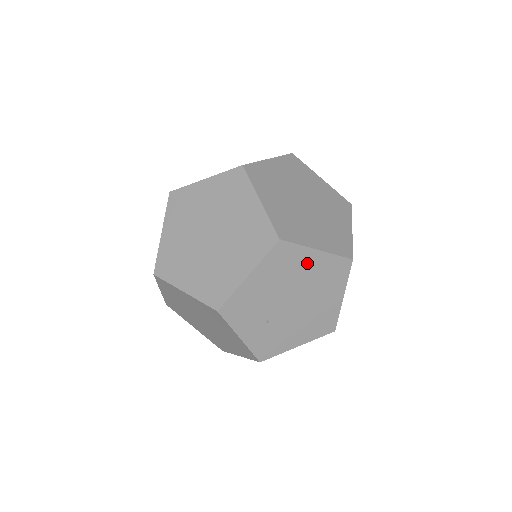
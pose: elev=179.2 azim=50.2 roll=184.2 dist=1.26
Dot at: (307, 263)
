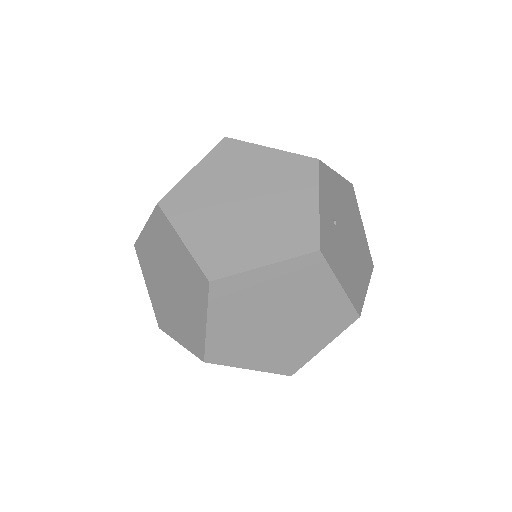
Dot at: (358, 224)
